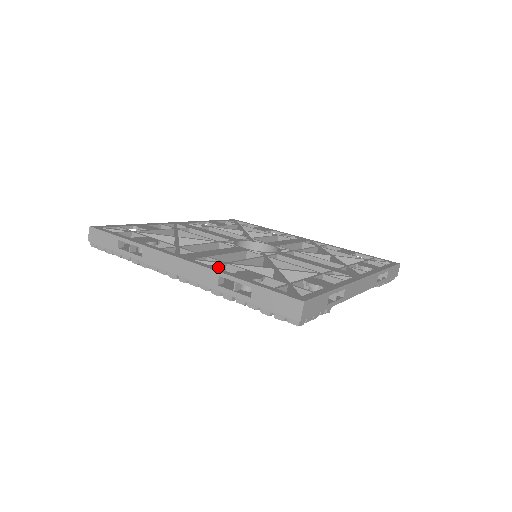
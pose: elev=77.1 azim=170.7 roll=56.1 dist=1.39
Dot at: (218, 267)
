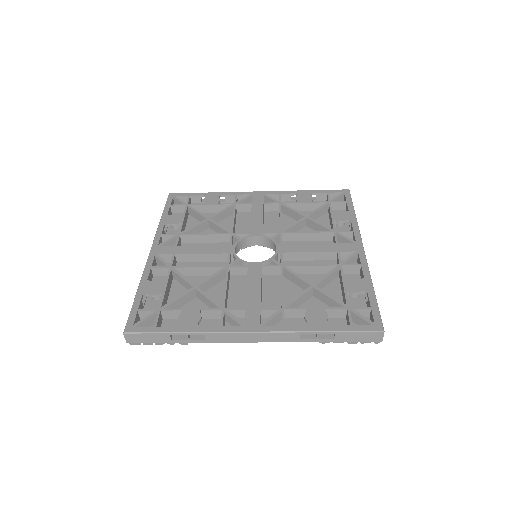
Dot at: (159, 269)
